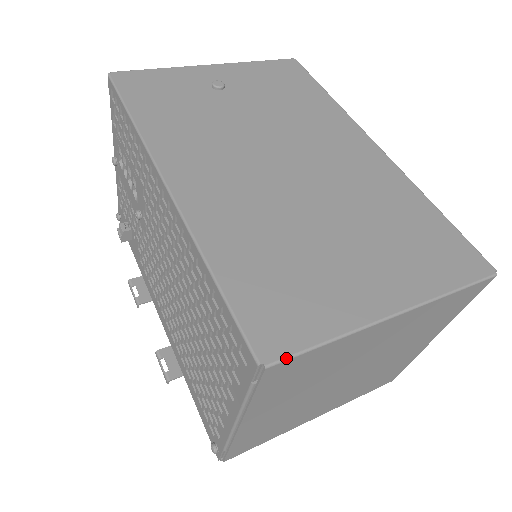
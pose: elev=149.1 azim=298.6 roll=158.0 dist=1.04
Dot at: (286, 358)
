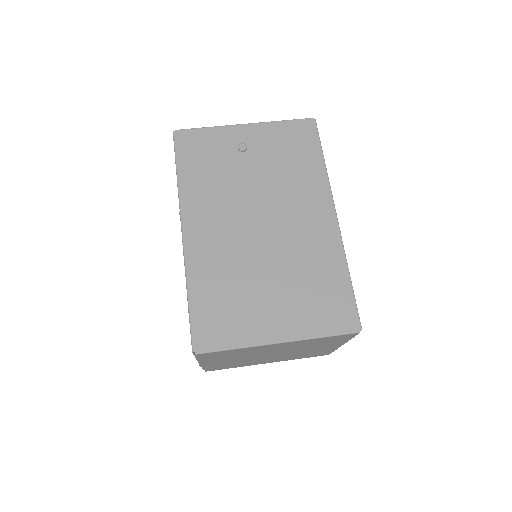
Dot at: (207, 352)
